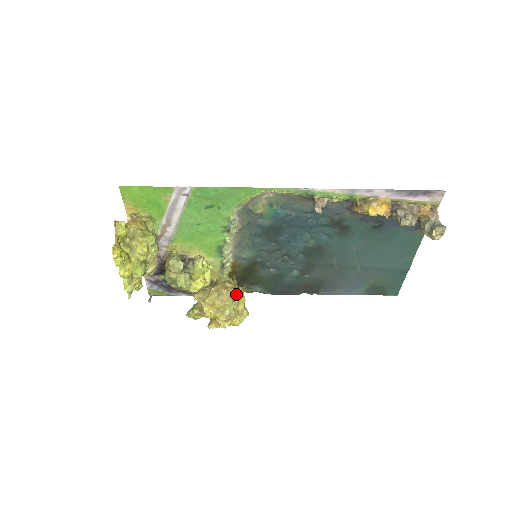
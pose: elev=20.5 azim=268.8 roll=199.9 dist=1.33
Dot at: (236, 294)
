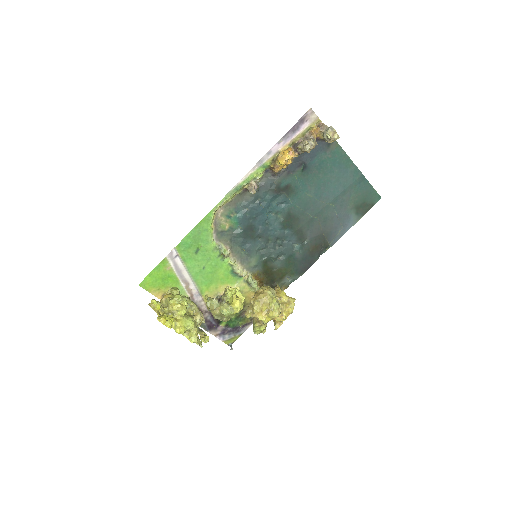
Dot at: (270, 291)
